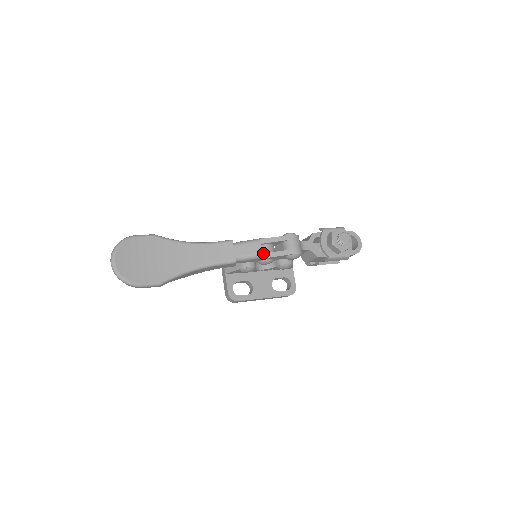
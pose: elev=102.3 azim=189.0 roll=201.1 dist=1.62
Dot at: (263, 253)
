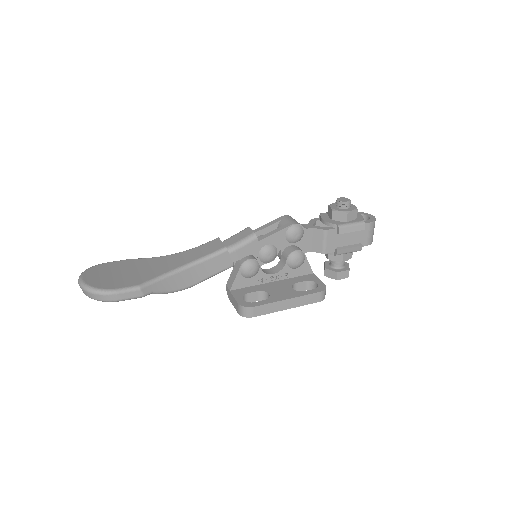
Dot at: occluded
